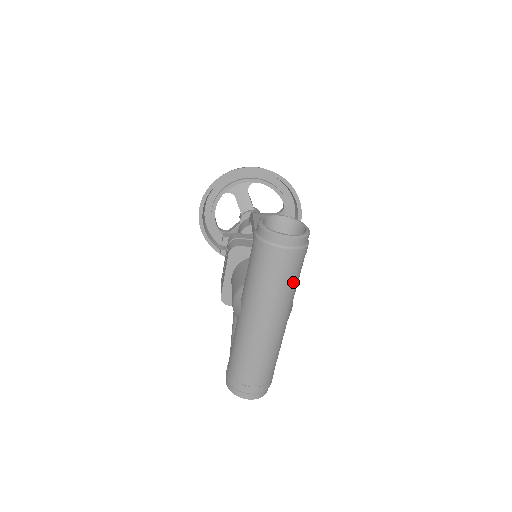
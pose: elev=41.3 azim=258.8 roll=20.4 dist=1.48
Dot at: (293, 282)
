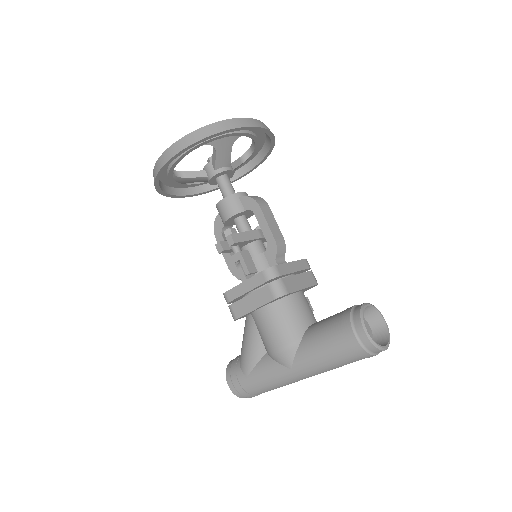
Dot at: occluded
